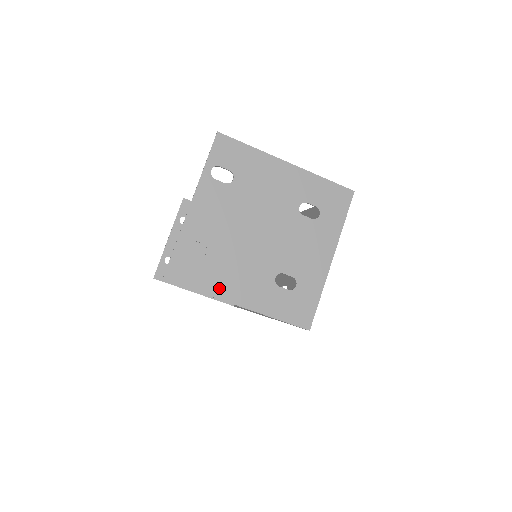
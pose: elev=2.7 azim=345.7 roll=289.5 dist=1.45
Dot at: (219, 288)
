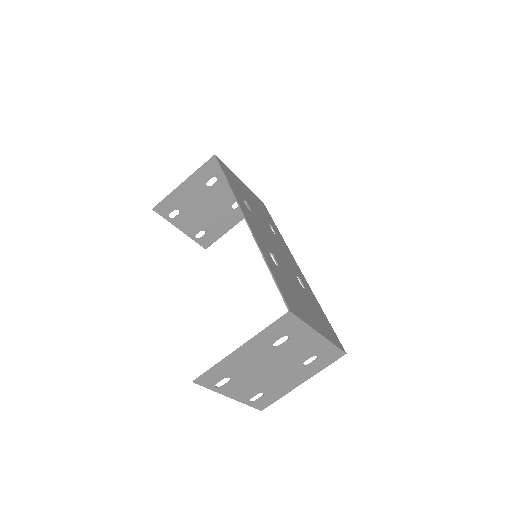
Dot at: (286, 390)
